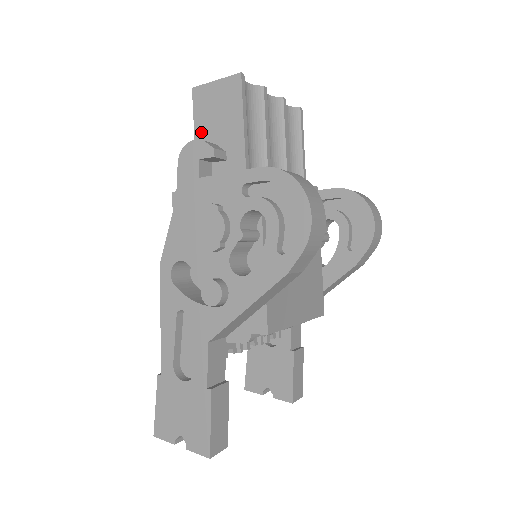
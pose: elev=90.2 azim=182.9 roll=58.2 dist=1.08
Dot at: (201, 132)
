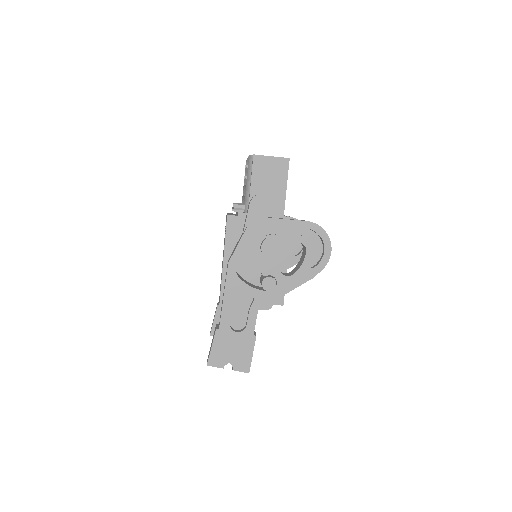
Dot at: (256, 184)
